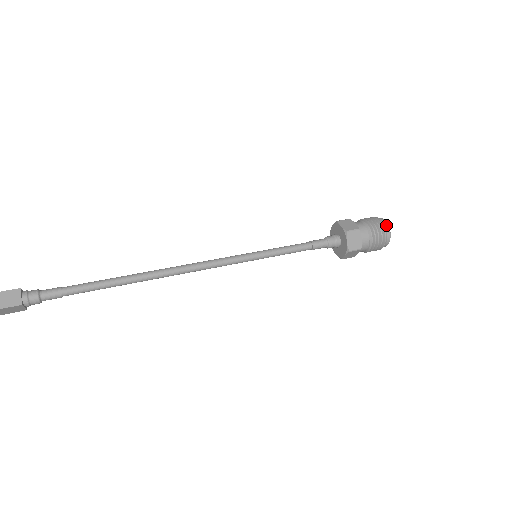
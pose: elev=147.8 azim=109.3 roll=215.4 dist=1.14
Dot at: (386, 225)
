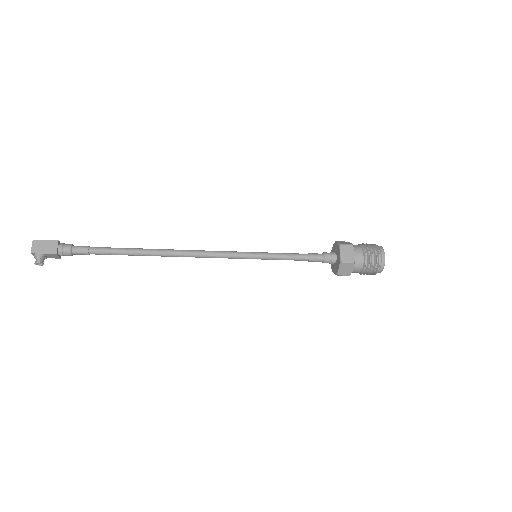
Dot at: occluded
